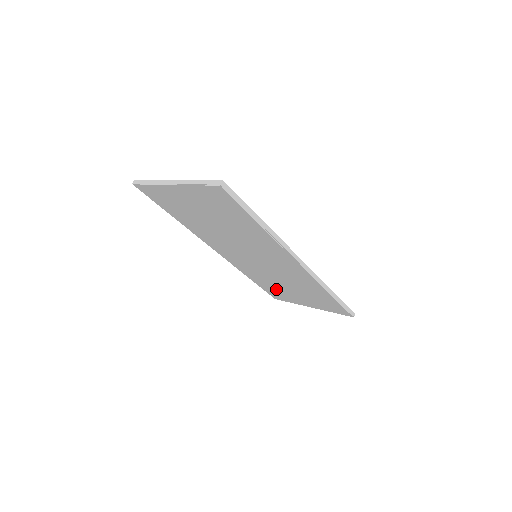
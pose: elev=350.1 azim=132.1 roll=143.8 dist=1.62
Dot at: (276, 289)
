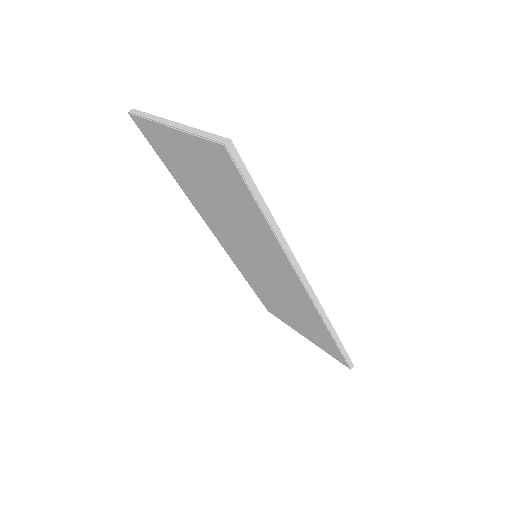
Dot at: (271, 302)
